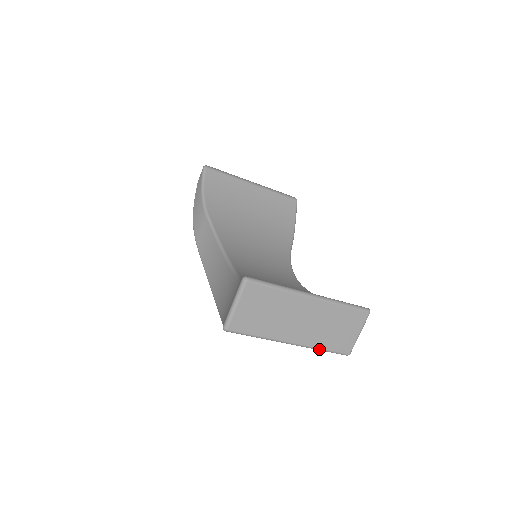
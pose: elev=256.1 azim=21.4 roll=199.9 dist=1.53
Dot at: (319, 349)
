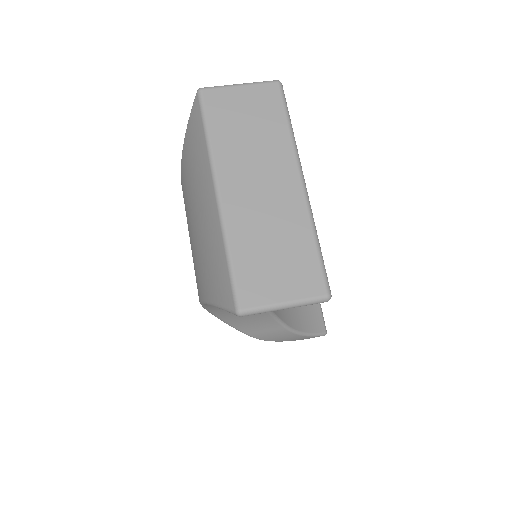
Dot at: (227, 246)
